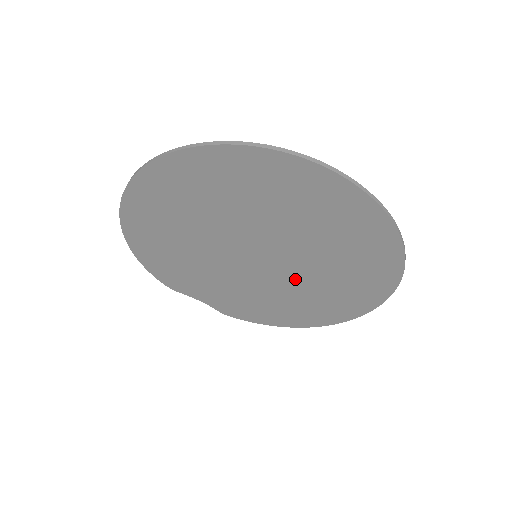
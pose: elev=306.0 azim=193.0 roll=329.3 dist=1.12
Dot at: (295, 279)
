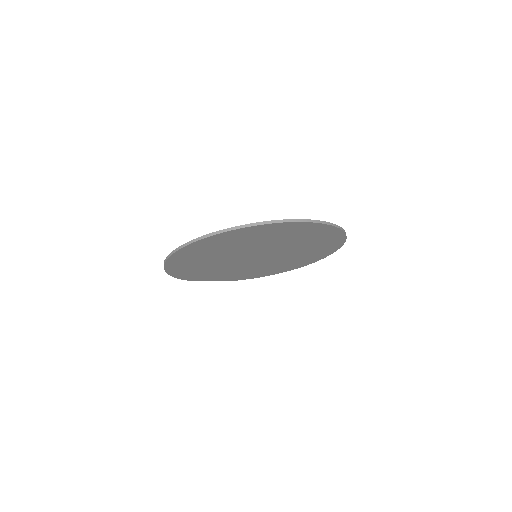
Dot at: (280, 258)
